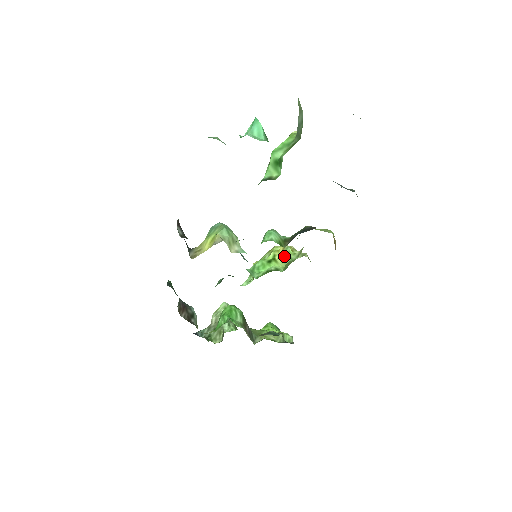
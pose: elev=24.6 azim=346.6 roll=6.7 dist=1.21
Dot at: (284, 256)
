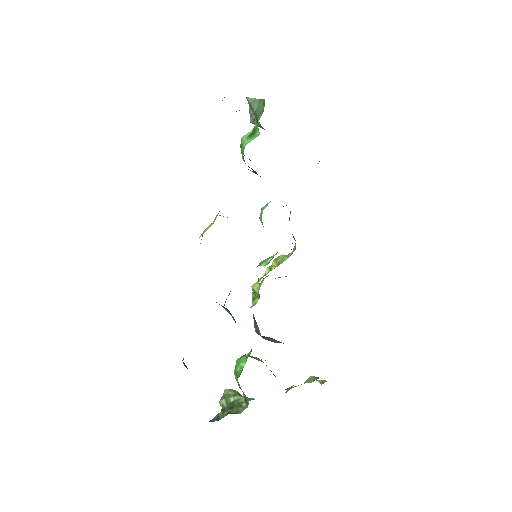
Dot at: (280, 261)
